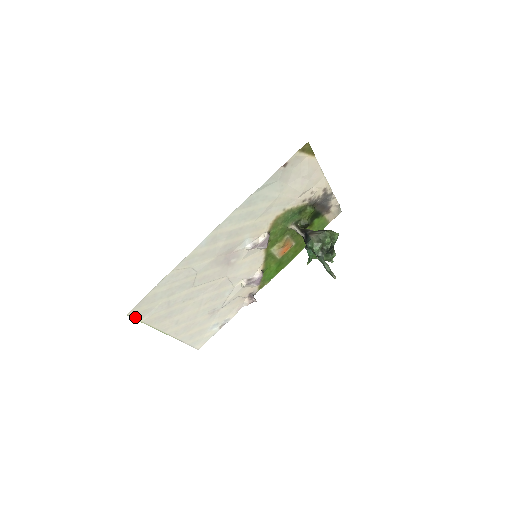
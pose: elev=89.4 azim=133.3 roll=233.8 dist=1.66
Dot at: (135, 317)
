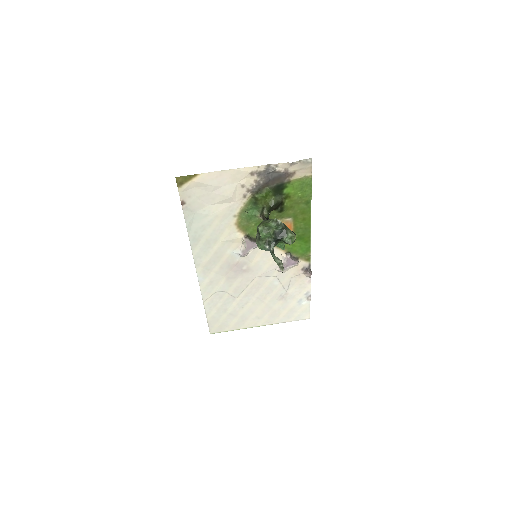
Dot at: (219, 332)
